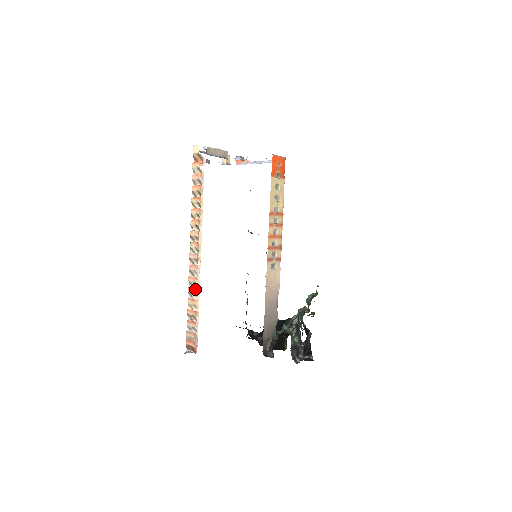
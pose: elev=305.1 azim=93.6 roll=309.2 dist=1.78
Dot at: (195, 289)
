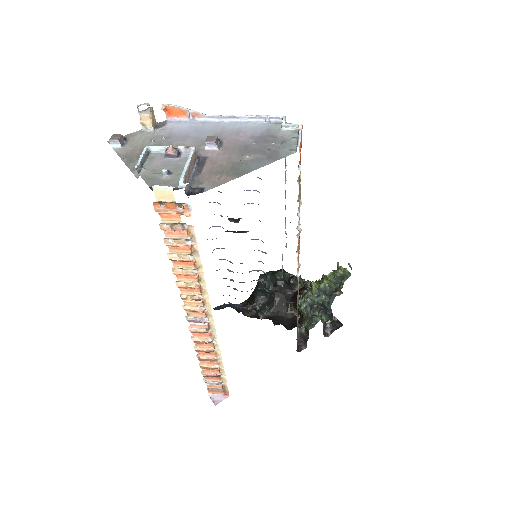
Dot at: (213, 354)
